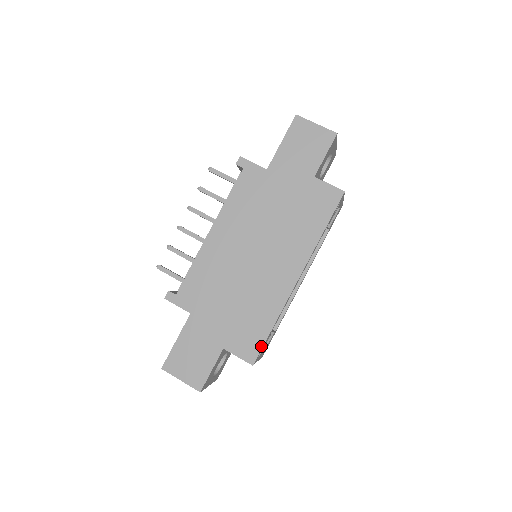
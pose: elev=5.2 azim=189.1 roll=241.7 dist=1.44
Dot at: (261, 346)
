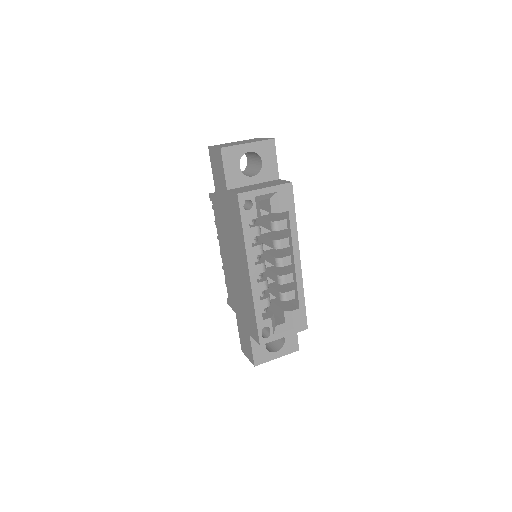
Dot at: (257, 330)
